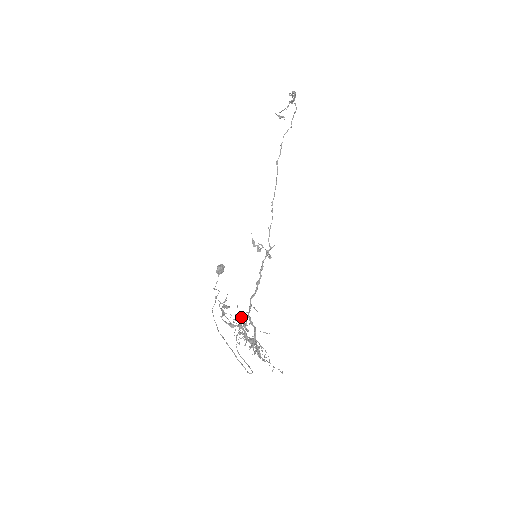
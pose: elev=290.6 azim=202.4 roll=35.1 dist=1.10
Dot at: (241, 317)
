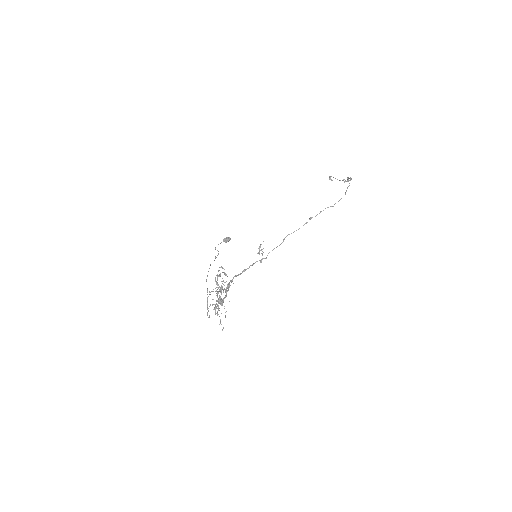
Dot at: (229, 287)
